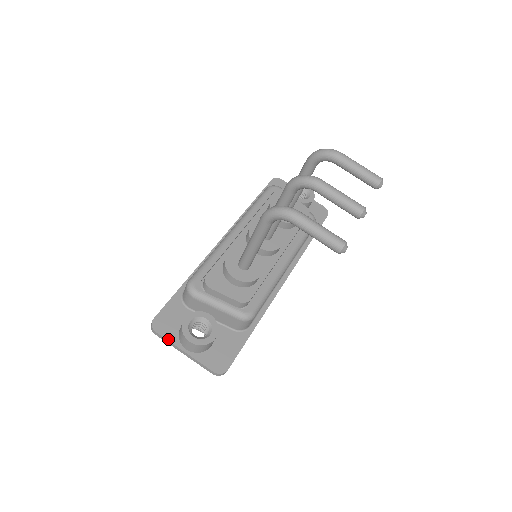
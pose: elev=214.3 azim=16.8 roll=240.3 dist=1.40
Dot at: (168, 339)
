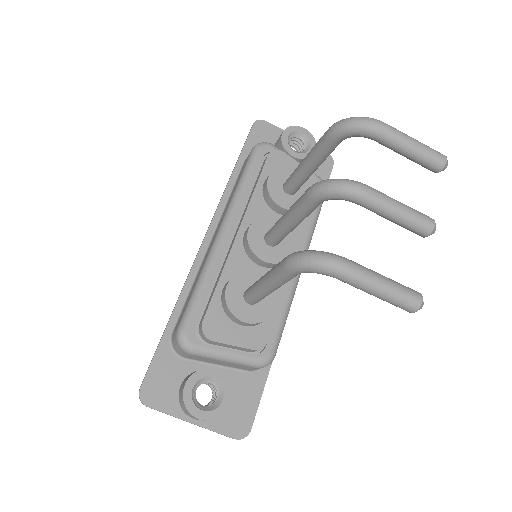
Dot at: (166, 412)
